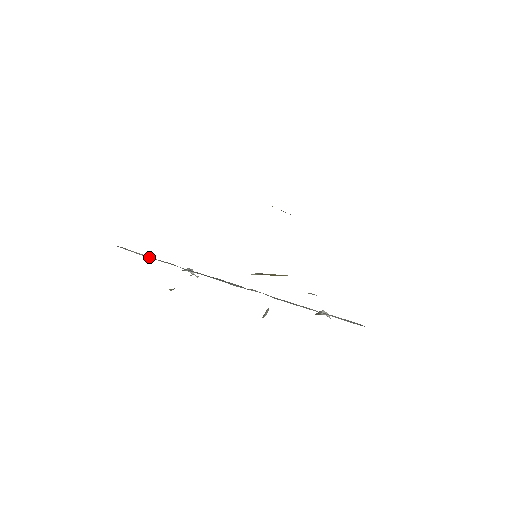
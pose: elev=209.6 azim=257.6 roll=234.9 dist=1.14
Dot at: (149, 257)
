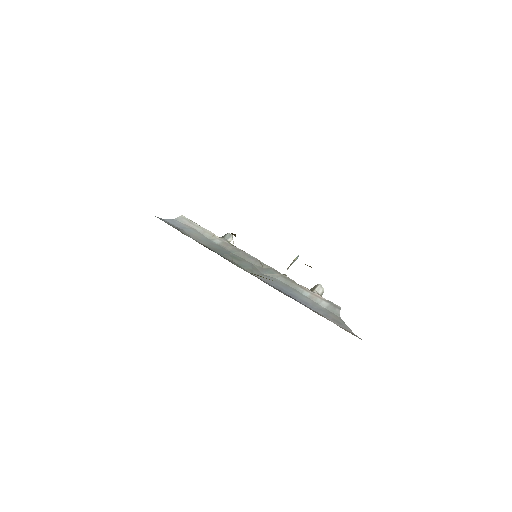
Dot at: (198, 229)
